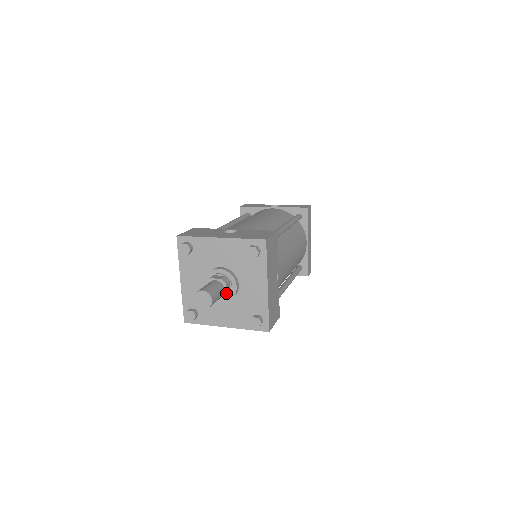
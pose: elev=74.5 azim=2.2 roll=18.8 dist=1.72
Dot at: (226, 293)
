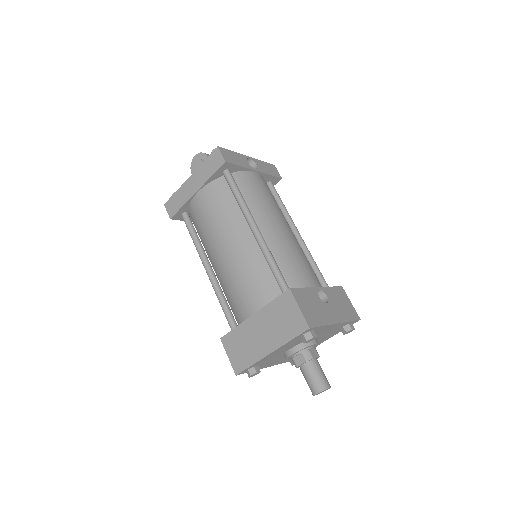
Dot at: occluded
